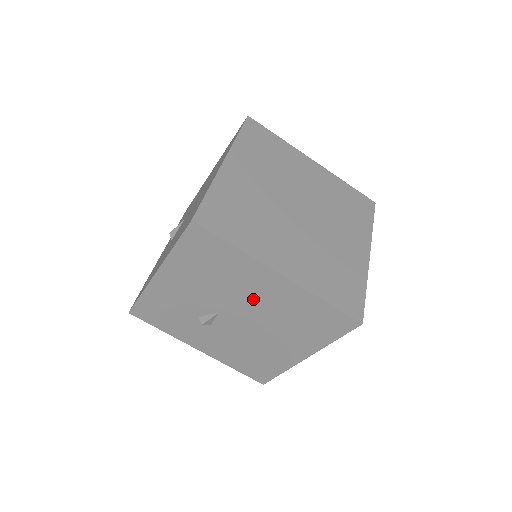
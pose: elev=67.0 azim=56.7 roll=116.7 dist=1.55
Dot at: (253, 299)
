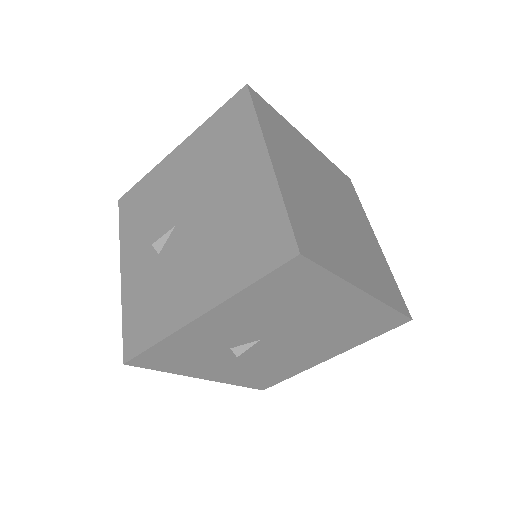
Dot at: (315, 320)
